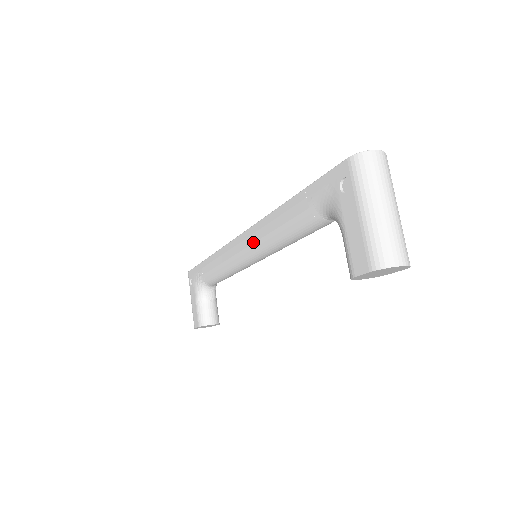
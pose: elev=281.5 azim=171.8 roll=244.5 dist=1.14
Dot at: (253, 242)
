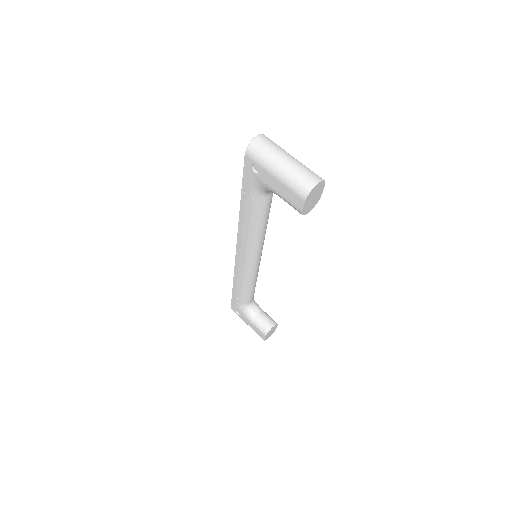
Dot at: (245, 248)
